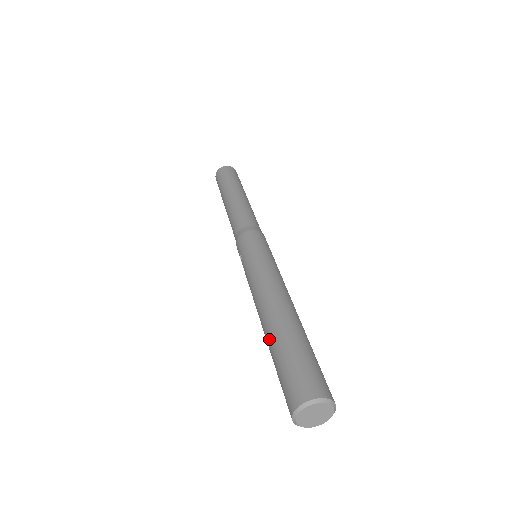
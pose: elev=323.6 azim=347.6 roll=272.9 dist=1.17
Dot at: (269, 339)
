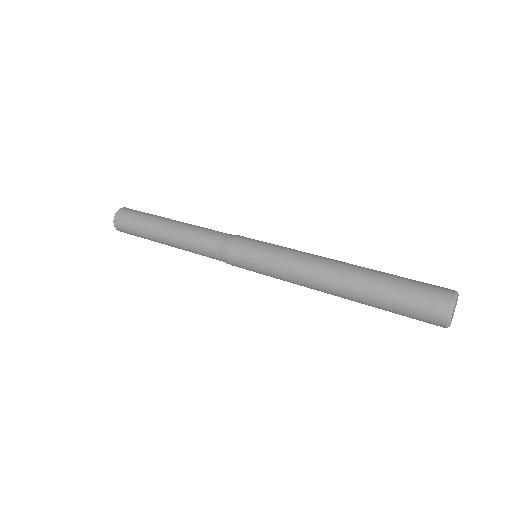
Dot at: (365, 289)
